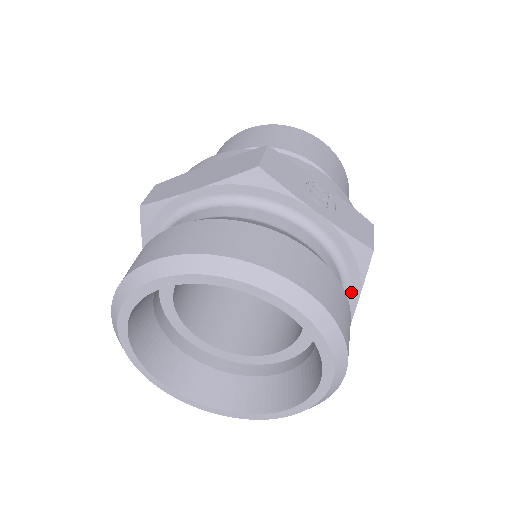
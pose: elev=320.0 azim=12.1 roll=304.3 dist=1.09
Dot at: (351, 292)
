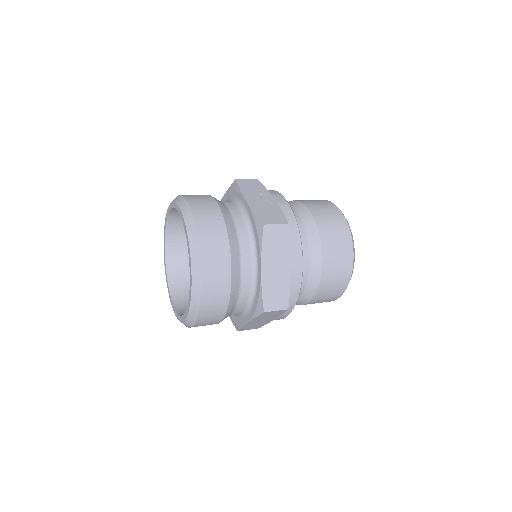
Dot at: (258, 260)
